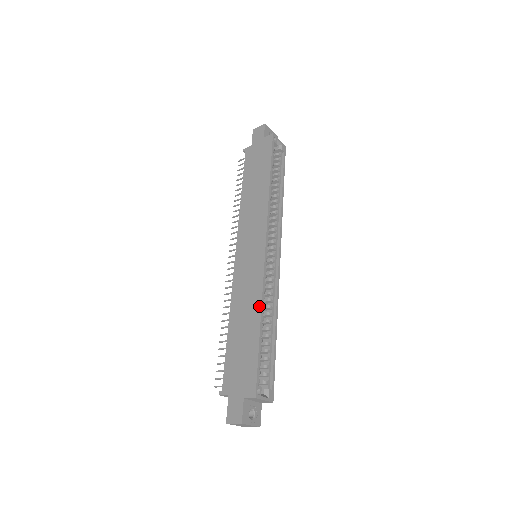
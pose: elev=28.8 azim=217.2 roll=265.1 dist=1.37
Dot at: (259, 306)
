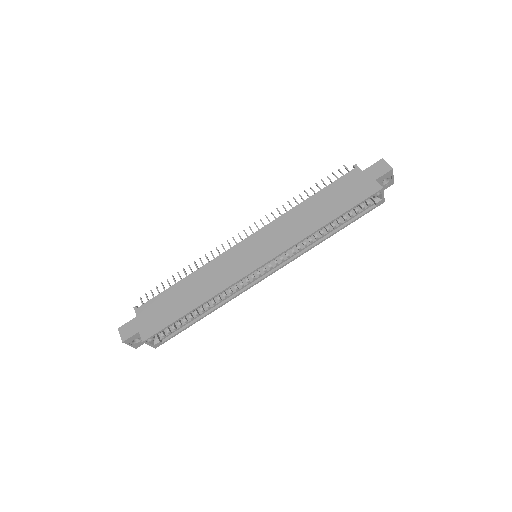
Dot at: (209, 297)
